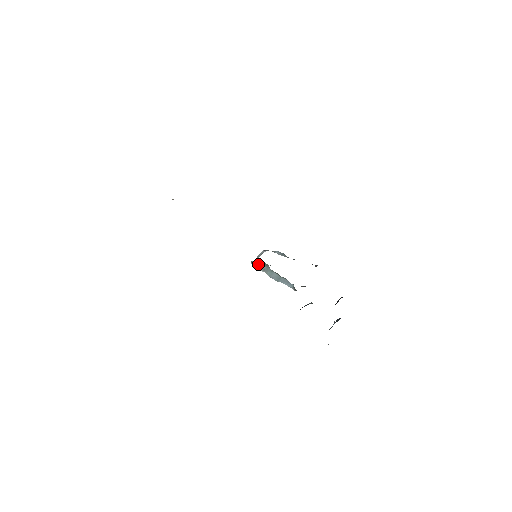
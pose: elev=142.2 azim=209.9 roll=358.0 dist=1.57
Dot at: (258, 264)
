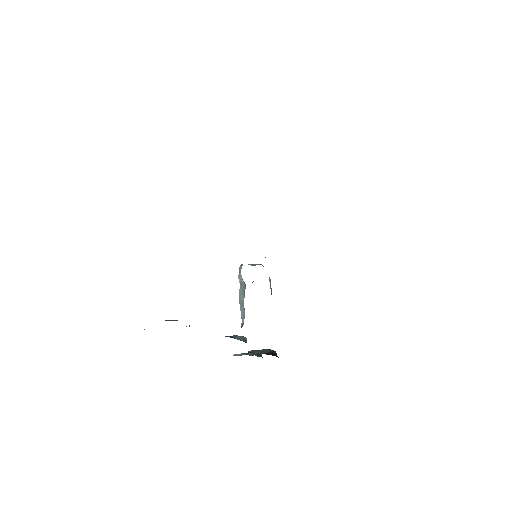
Dot at: occluded
